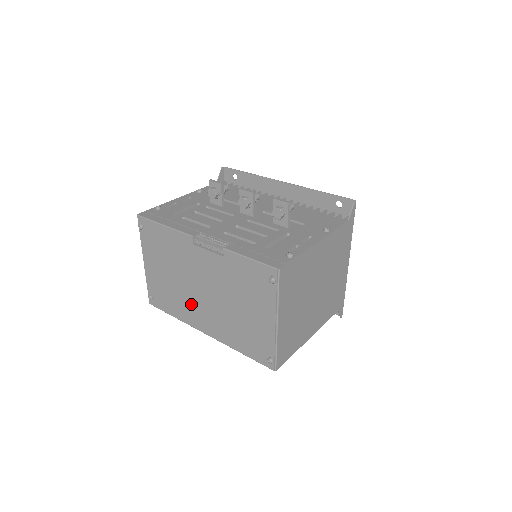
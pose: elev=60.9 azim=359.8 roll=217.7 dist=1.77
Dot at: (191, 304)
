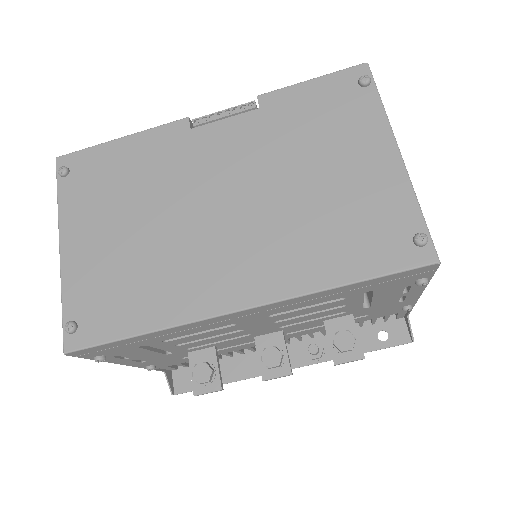
Dot at: (193, 258)
